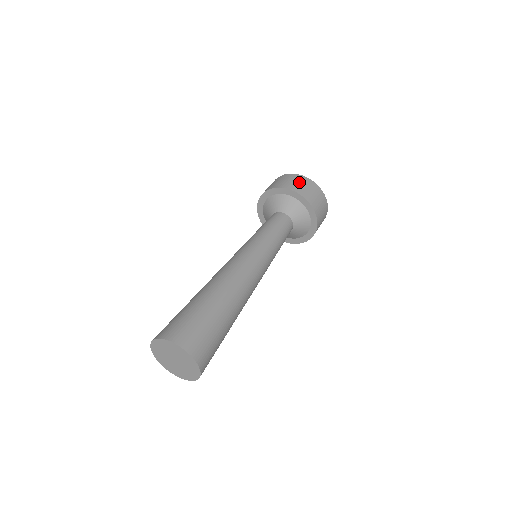
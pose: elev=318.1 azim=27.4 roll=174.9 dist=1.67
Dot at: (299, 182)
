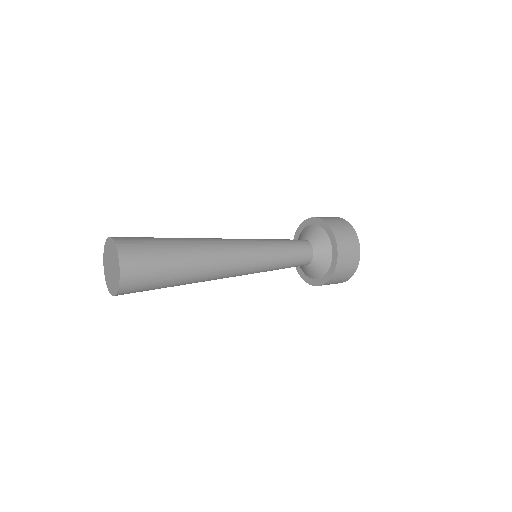
Dot at: occluded
